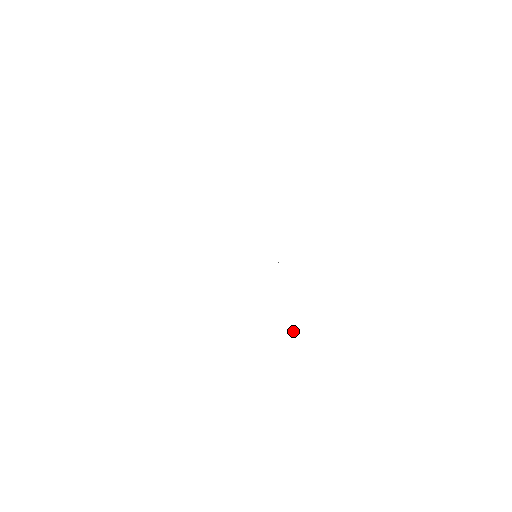
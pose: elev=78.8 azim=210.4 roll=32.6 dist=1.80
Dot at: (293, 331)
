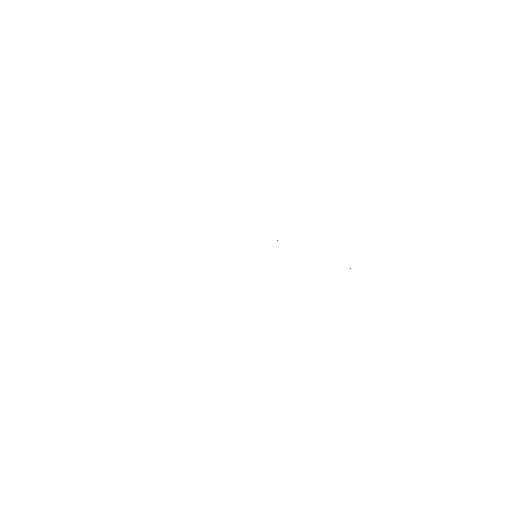
Dot at: occluded
